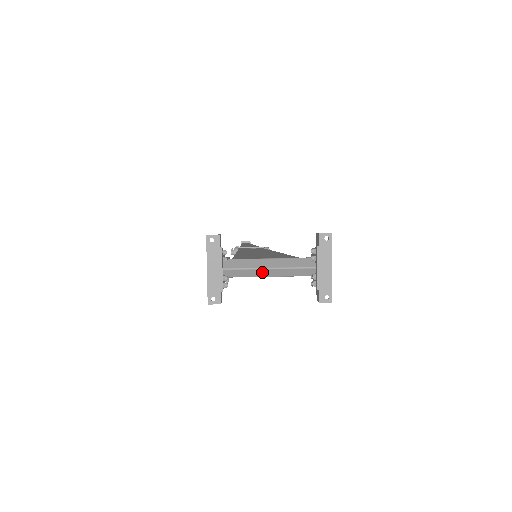
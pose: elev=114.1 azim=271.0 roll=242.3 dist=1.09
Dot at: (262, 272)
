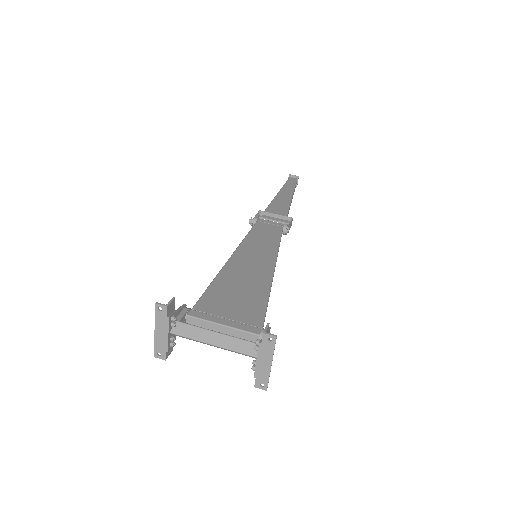
Dot at: (207, 344)
